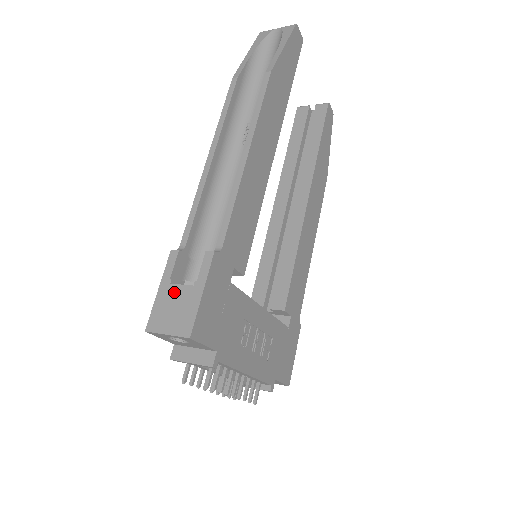
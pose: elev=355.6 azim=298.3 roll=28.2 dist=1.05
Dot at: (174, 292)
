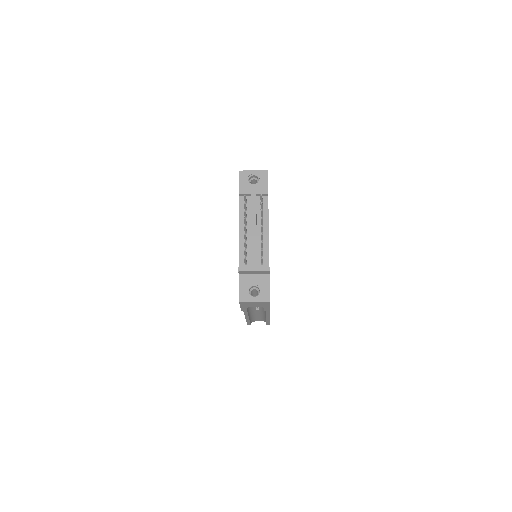
Dot at: occluded
